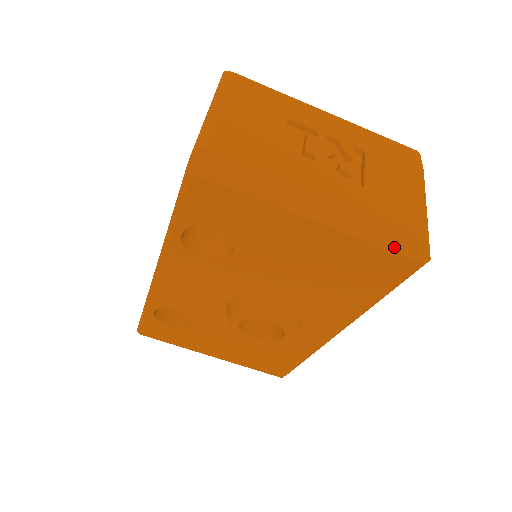
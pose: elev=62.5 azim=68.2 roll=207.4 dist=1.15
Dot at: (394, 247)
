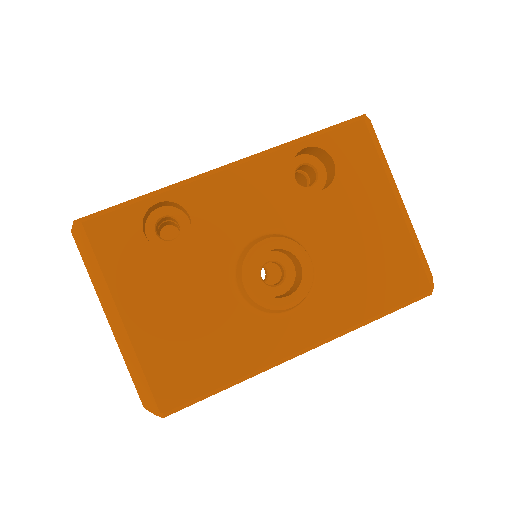
Dot at: (423, 263)
